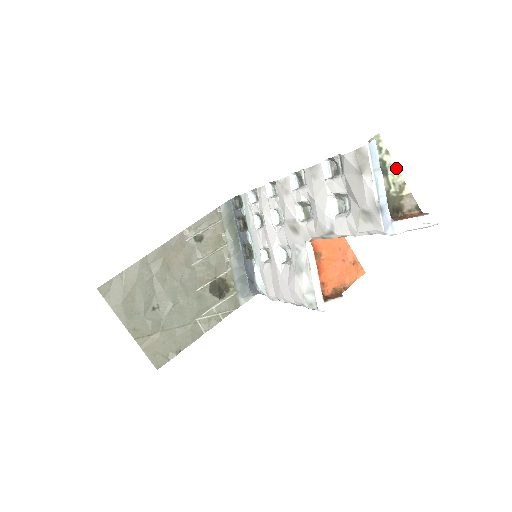
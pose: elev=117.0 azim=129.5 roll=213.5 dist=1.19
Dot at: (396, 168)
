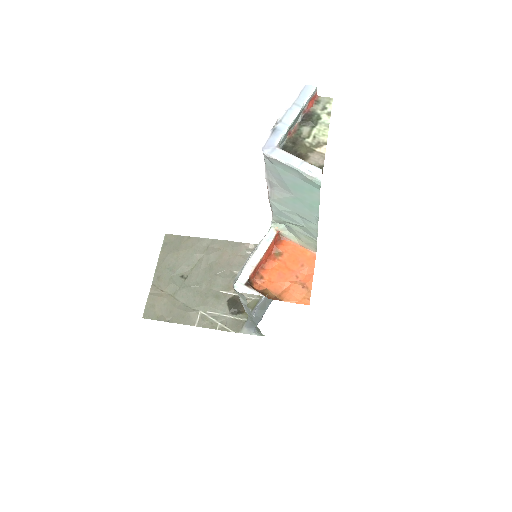
Dot at: (327, 128)
